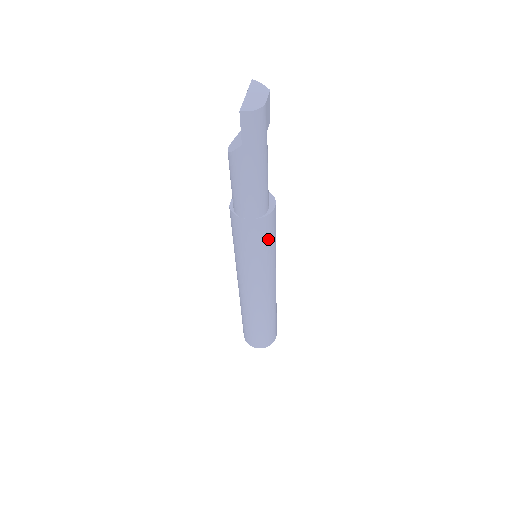
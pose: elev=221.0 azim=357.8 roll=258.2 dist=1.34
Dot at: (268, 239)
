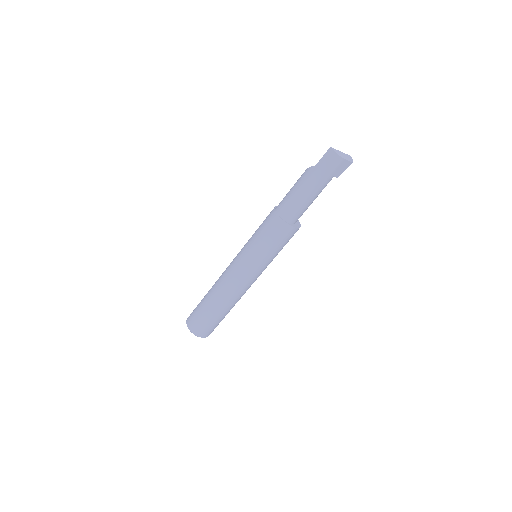
Dot at: (273, 241)
